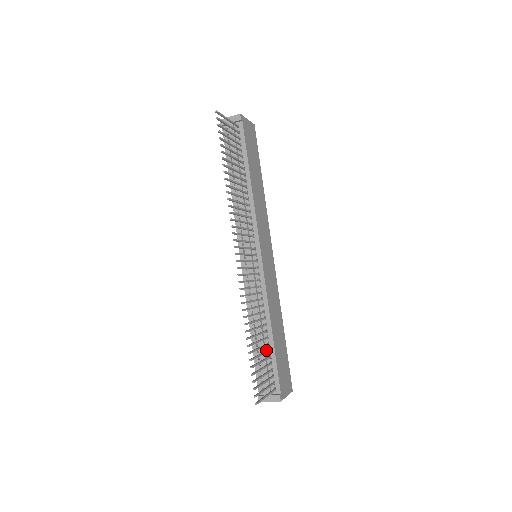
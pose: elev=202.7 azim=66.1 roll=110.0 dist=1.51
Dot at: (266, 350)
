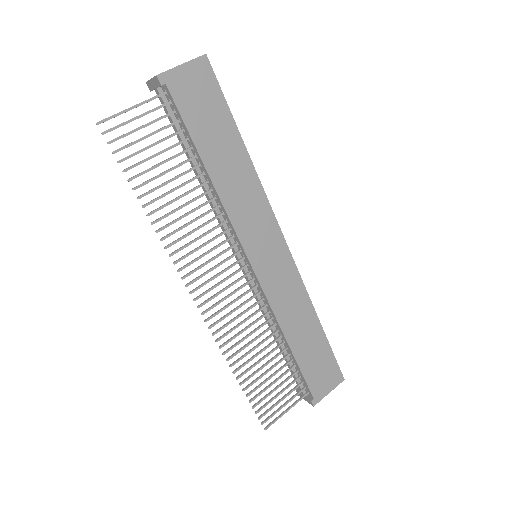
Dot at: (290, 357)
